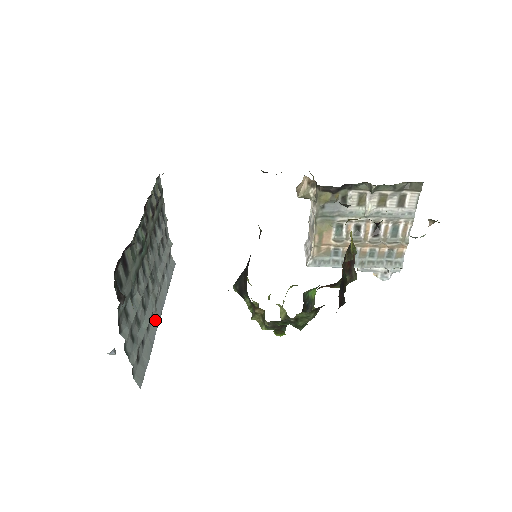
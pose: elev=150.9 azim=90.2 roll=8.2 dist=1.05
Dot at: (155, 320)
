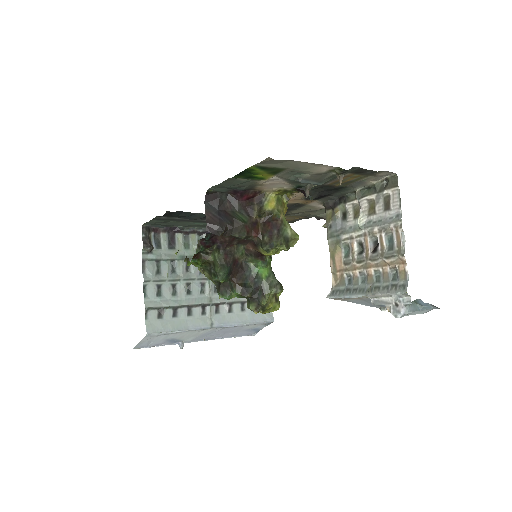
Dot at: (205, 320)
